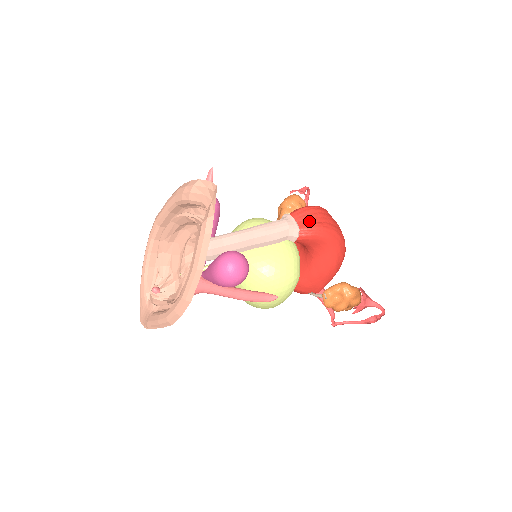
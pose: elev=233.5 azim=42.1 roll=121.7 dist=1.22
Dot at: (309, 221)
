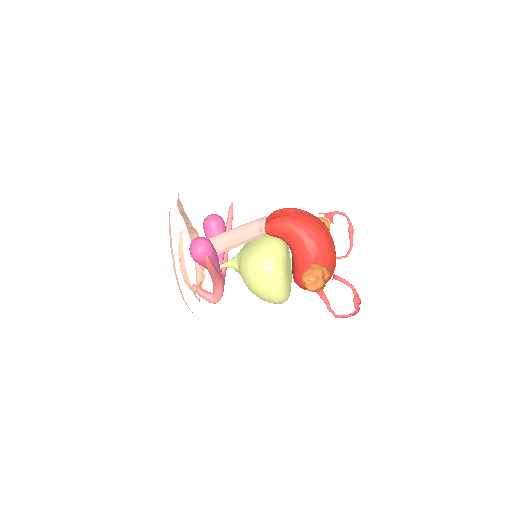
Dot at: (275, 217)
